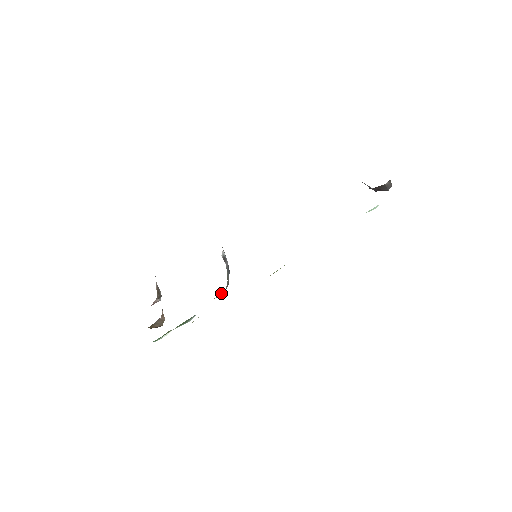
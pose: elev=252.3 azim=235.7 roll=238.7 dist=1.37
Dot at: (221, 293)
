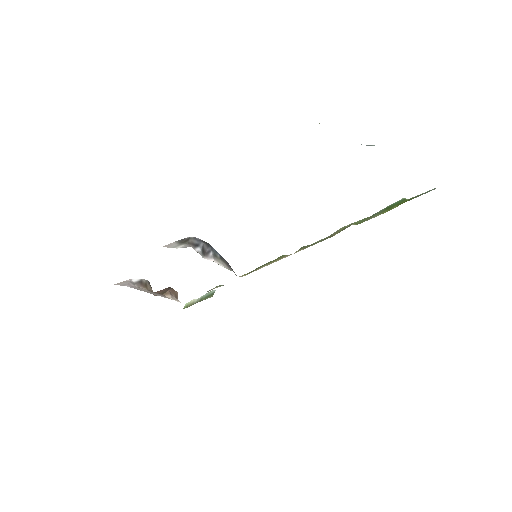
Dot at: occluded
